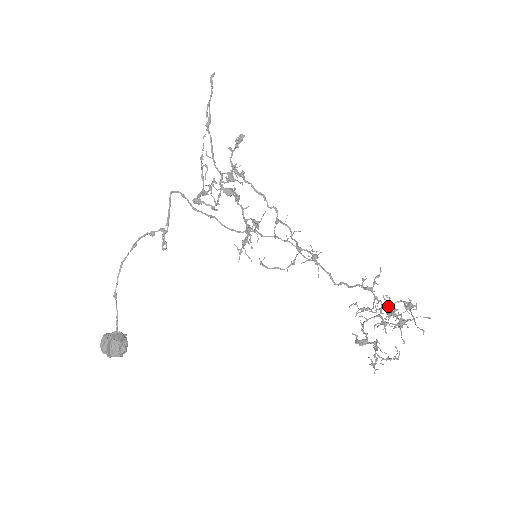
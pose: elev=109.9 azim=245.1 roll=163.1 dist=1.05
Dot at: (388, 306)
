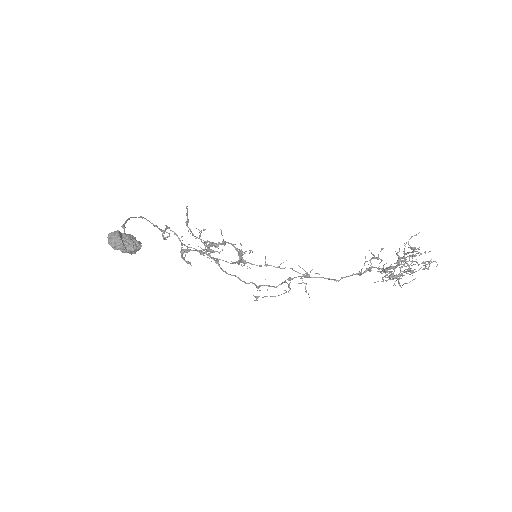
Dot at: occluded
